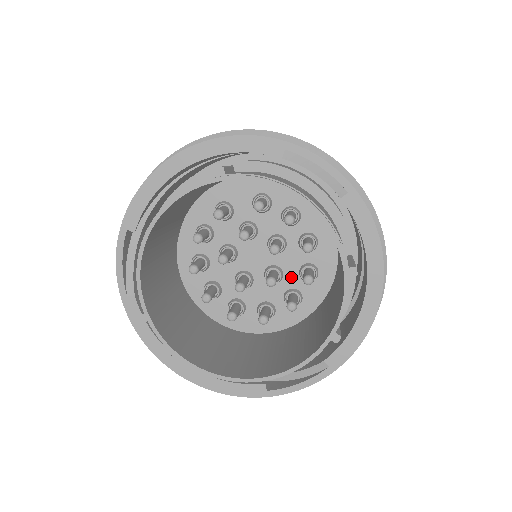
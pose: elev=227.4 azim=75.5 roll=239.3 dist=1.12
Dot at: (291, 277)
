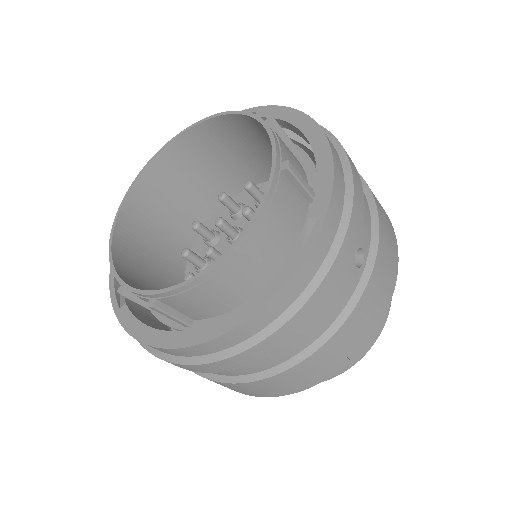
Dot at: occluded
